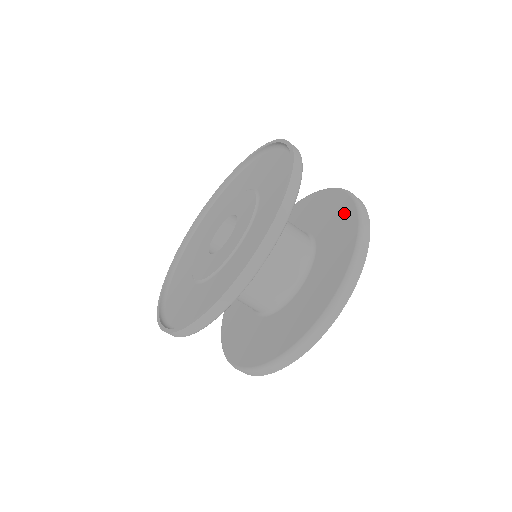
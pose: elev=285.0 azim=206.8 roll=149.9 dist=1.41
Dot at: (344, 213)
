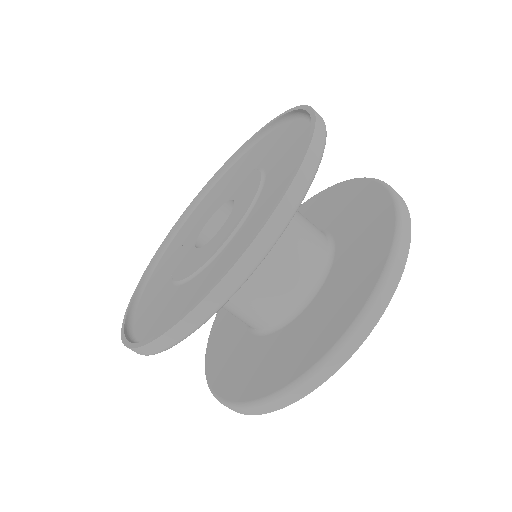
Dot at: (365, 195)
